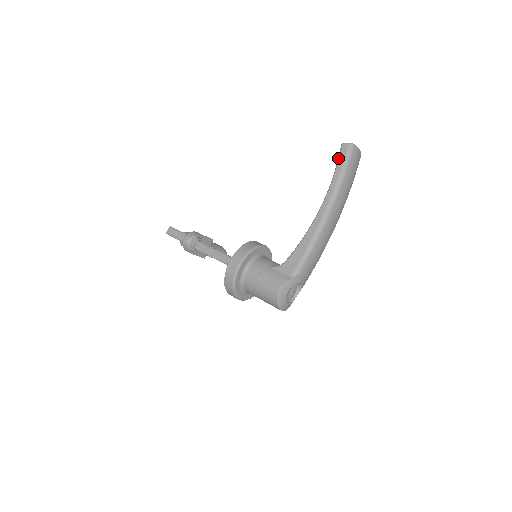
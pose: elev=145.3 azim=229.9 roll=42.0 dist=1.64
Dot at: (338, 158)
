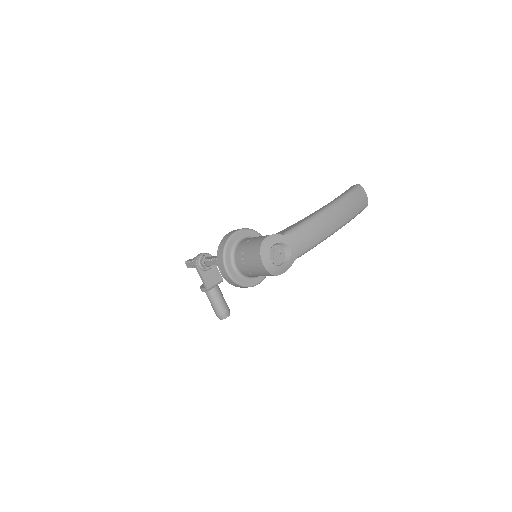
Dot at: (346, 190)
